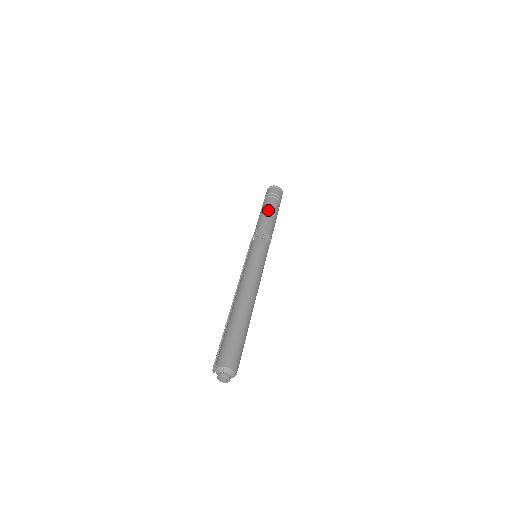
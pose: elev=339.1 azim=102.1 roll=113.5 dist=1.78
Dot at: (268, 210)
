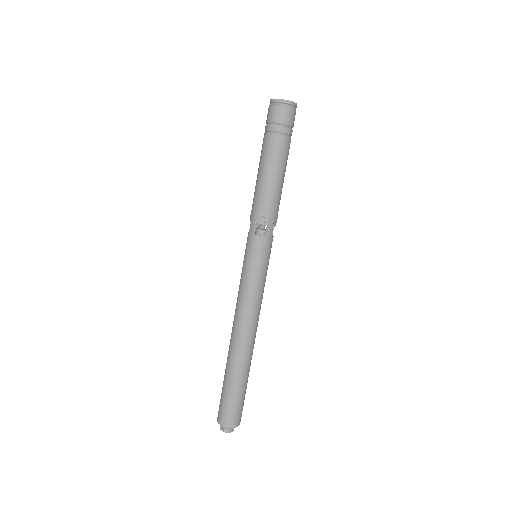
Dot at: (262, 169)
